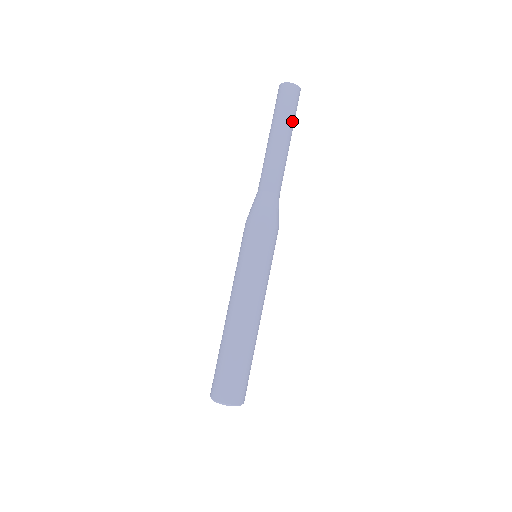
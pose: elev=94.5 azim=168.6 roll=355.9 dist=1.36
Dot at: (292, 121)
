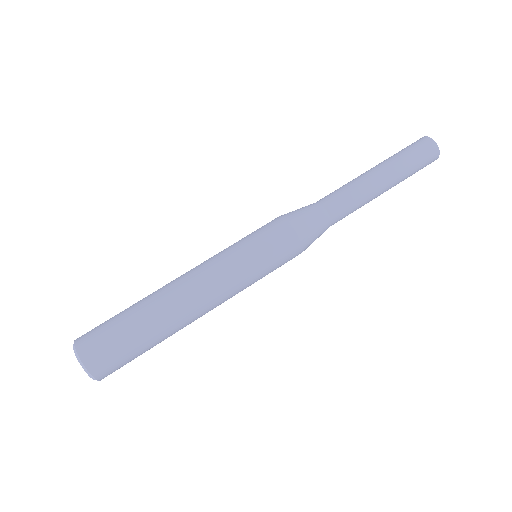
Dot at: (403, 166)
